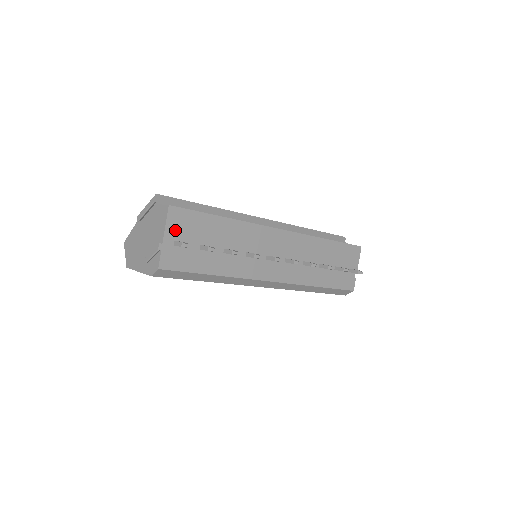
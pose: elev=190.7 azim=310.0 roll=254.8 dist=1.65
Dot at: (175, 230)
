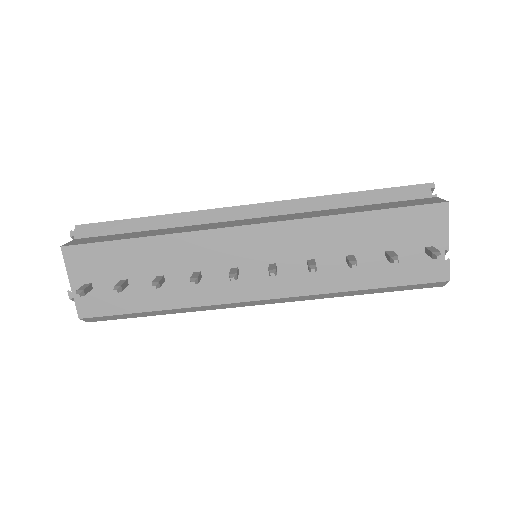
Dot at: (81, 272)
